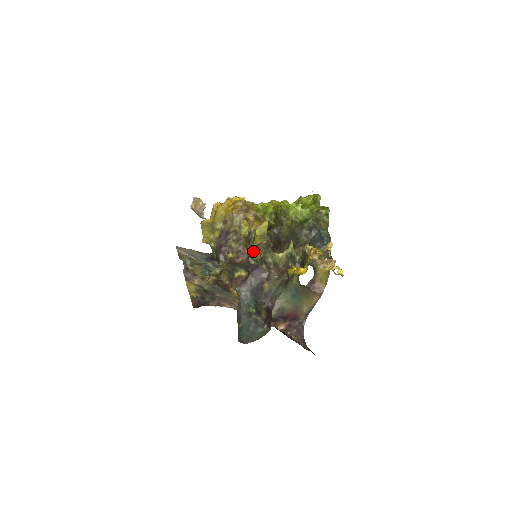
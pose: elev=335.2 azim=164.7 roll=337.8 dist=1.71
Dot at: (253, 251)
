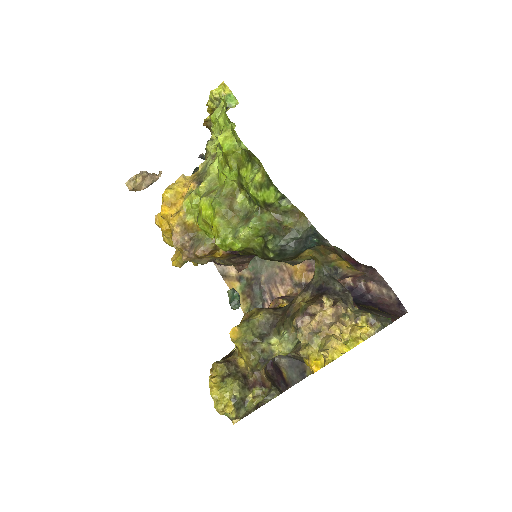
Dot at: (256, 405)
